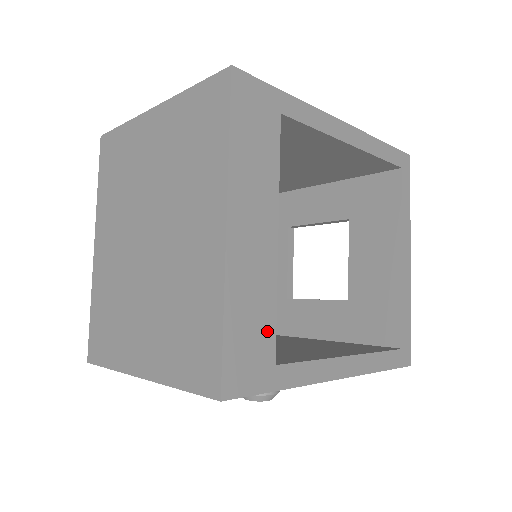
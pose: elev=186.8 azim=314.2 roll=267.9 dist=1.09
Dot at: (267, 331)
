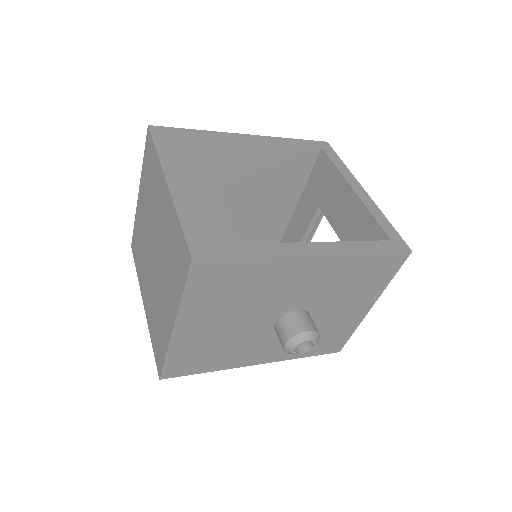
Dot at: (222, 227)
